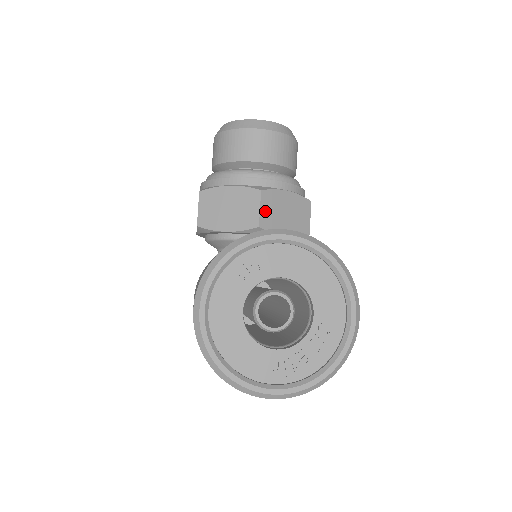
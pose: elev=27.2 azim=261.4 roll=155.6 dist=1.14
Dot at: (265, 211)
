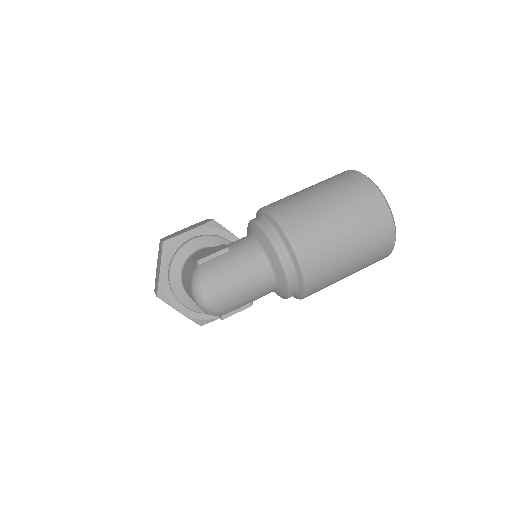
Dot at: occluded
